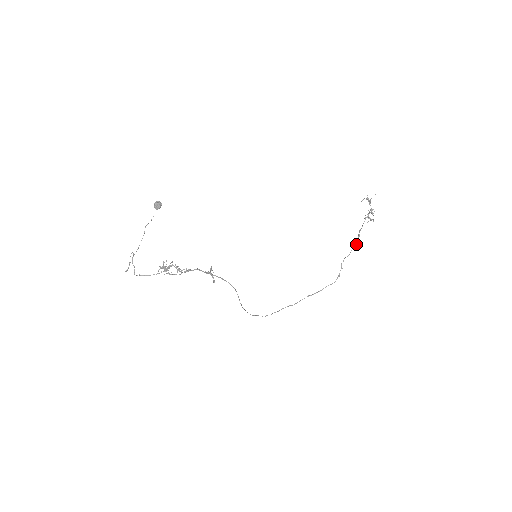
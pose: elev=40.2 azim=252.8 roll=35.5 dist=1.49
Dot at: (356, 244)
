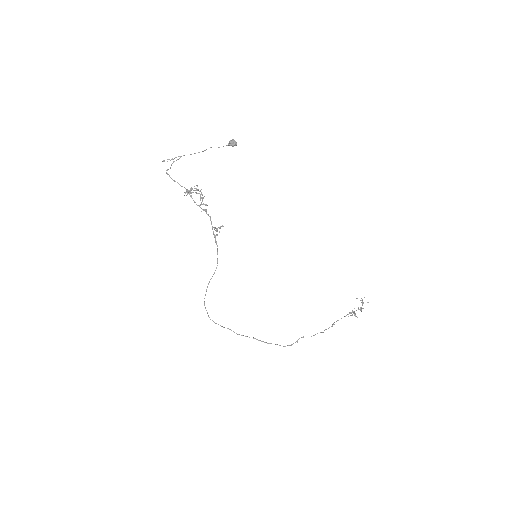
Dot at: occluded
